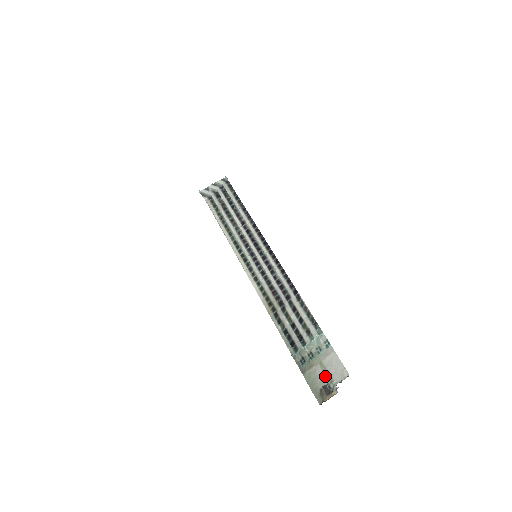
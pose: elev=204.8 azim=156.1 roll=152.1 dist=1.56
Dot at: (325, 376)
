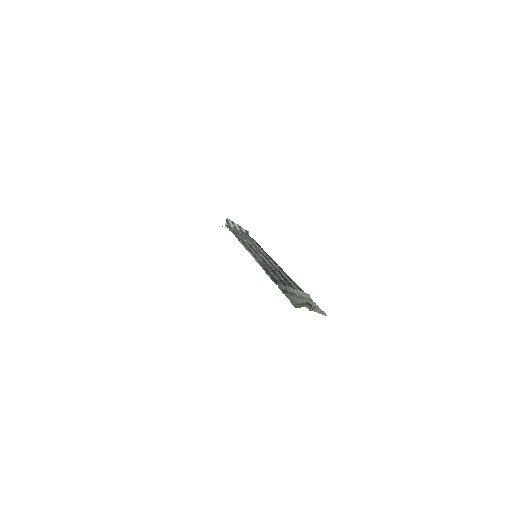
Dot at: occluded
